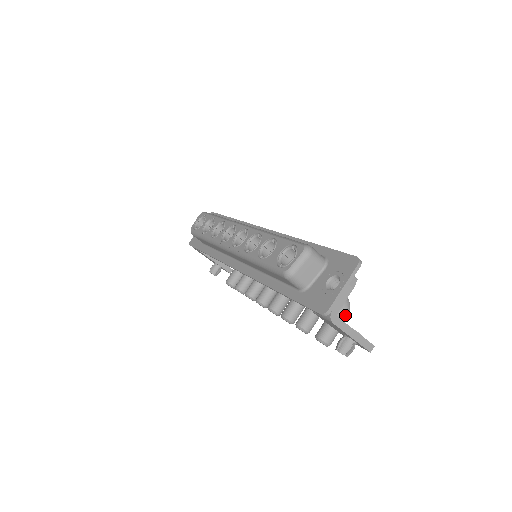
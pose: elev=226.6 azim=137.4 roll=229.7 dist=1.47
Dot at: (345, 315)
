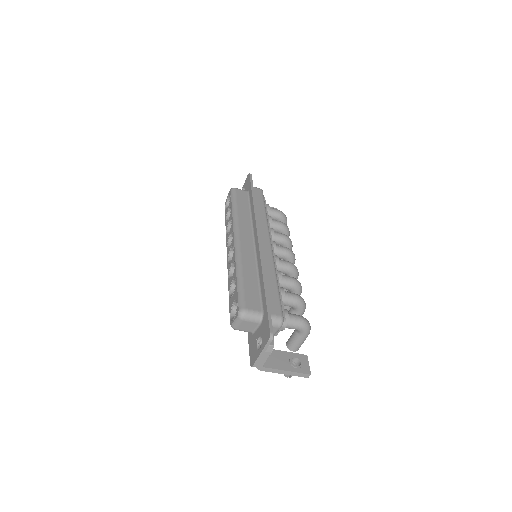
Dot at: (304, 335)
